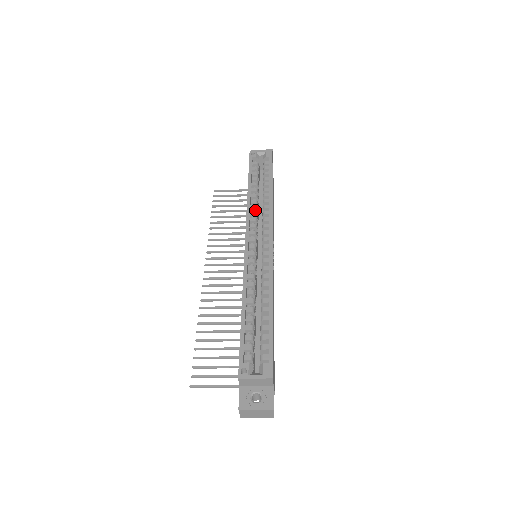
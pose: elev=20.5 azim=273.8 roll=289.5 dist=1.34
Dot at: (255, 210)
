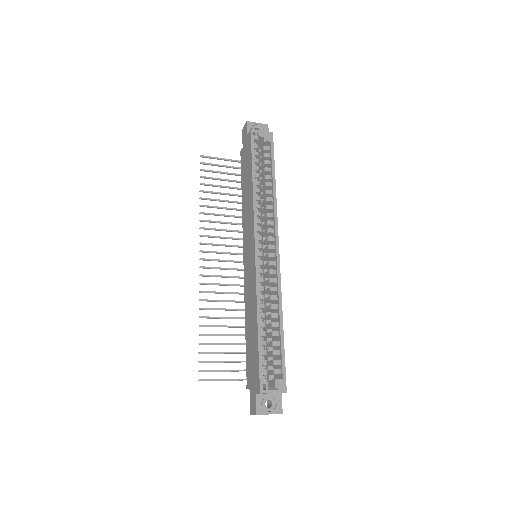
Dot at: (259, 208)
